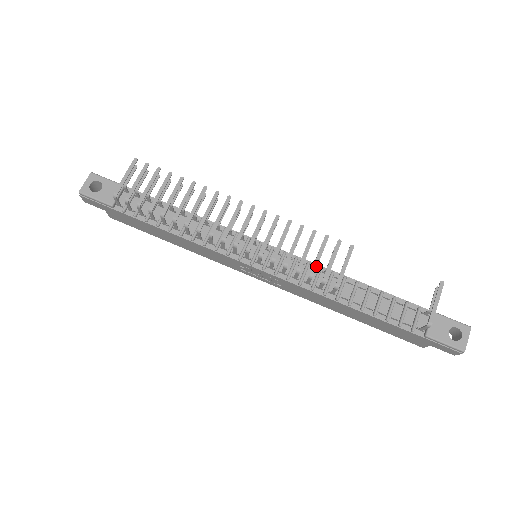
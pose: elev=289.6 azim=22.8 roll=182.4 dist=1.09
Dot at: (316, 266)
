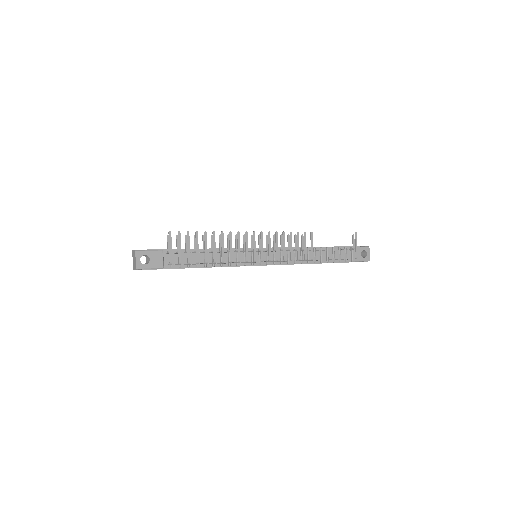
Dot at: (299, 253)
